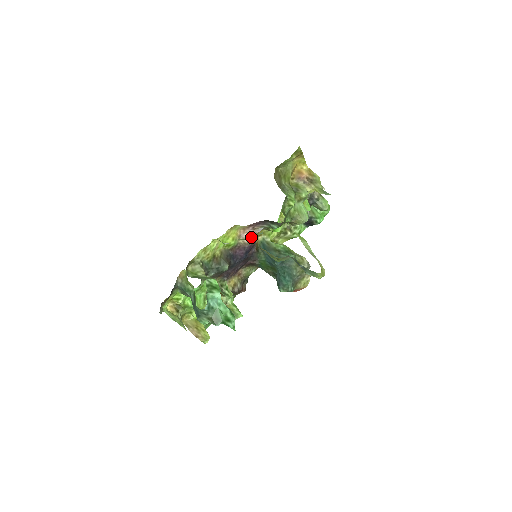
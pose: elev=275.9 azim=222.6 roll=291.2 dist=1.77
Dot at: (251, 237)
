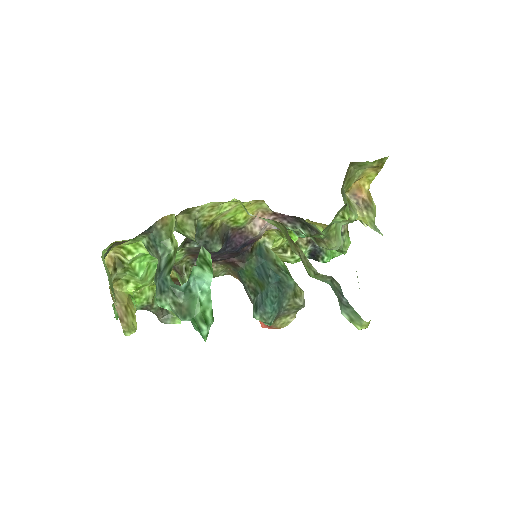
Dot at: (263, 229)
